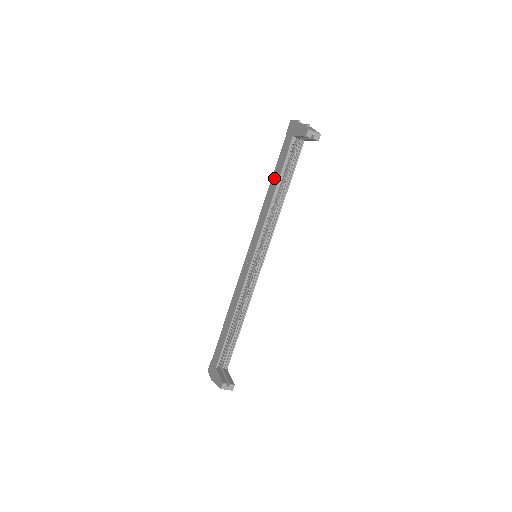
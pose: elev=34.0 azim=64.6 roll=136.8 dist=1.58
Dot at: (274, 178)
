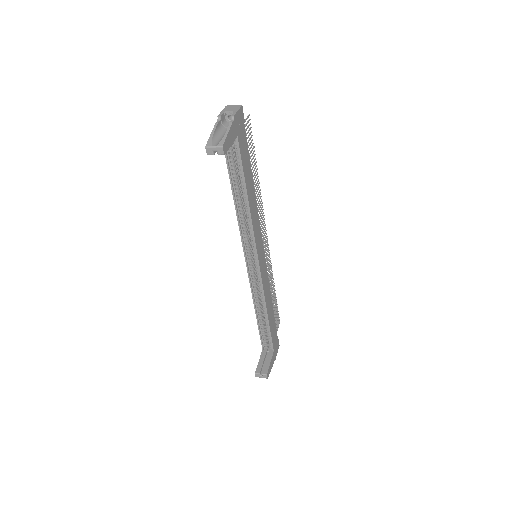
Dot at: occluded
